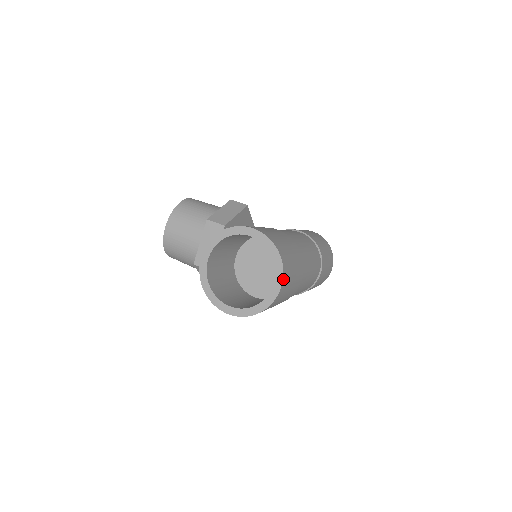
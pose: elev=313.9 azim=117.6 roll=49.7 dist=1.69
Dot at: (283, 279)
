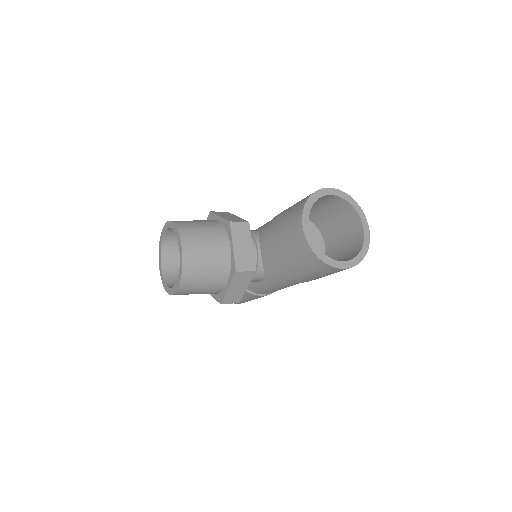
Dot at: (366, 221)
